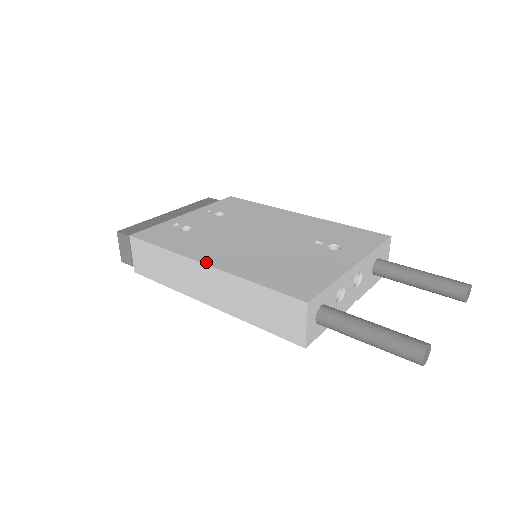
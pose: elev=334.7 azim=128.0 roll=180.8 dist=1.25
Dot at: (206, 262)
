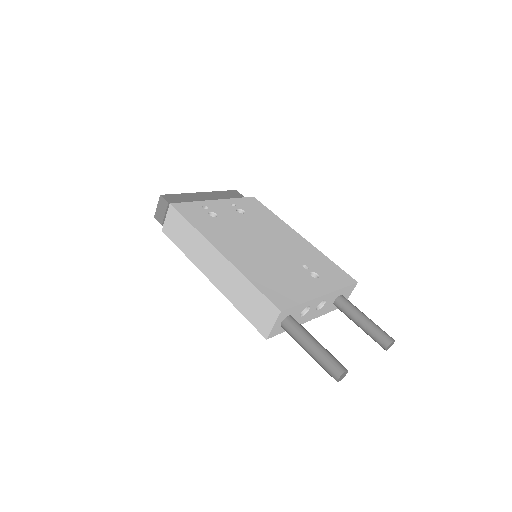
Dot at: (221, 251)
